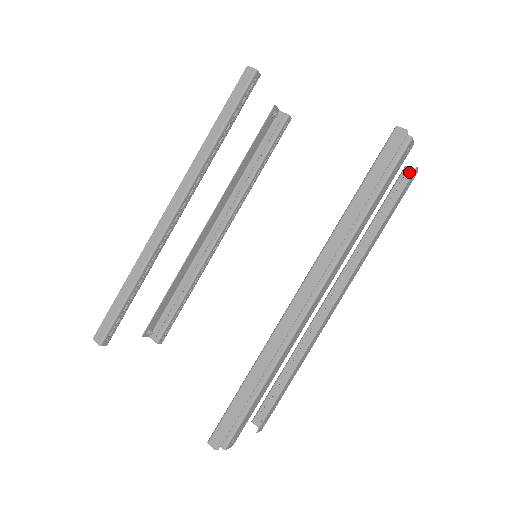
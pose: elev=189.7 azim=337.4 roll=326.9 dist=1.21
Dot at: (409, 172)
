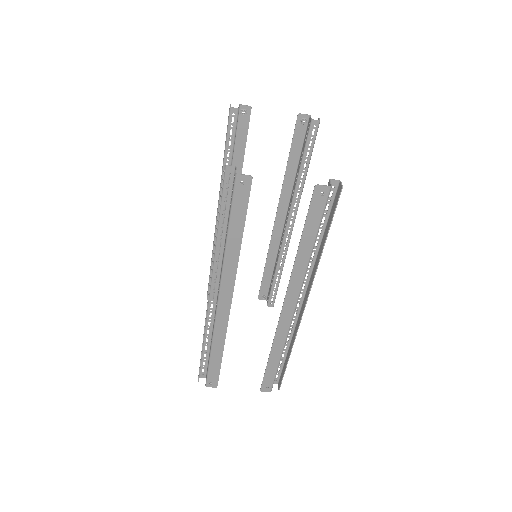
Dot at: occluded
